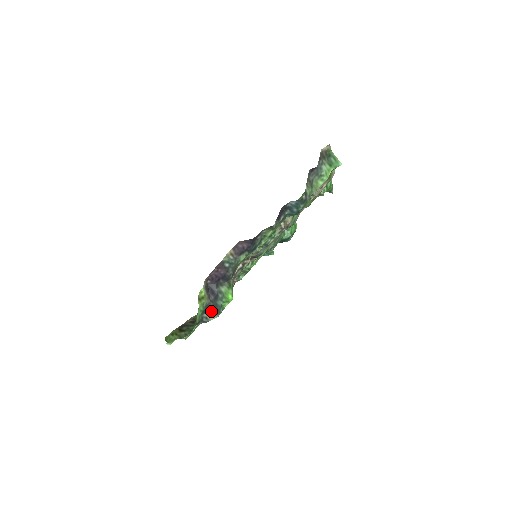
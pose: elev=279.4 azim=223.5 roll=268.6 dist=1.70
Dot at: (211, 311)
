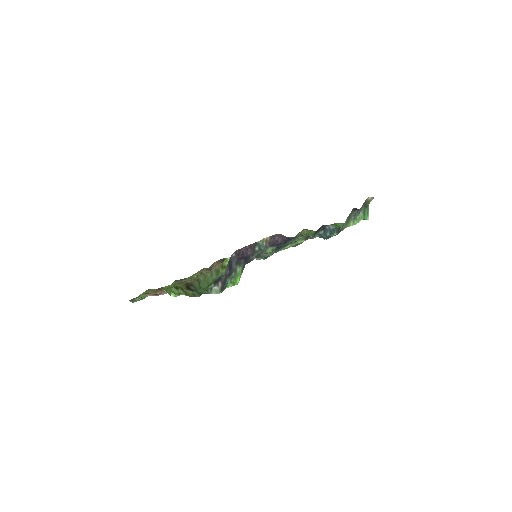
Dot at: (219, 284)
